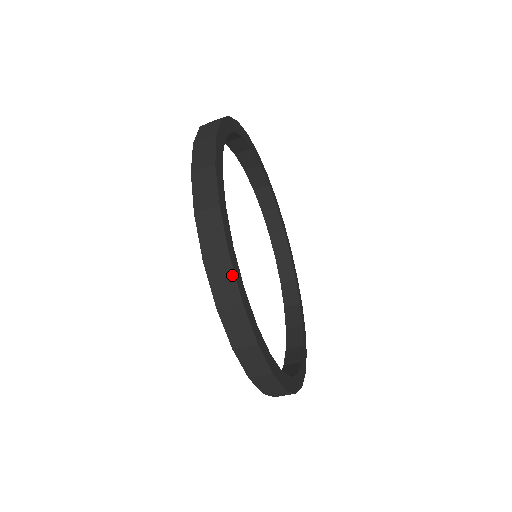
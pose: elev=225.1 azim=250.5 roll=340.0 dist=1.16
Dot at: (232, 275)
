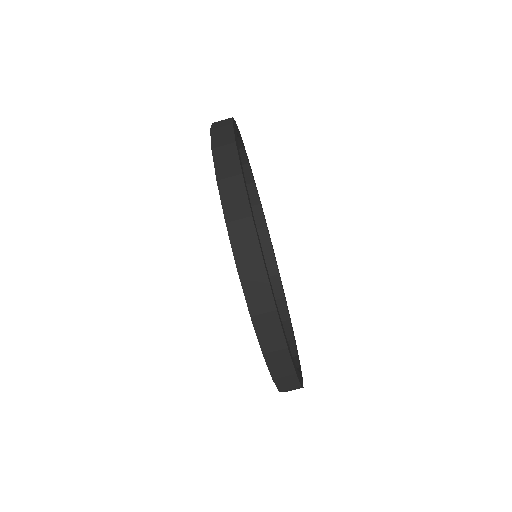
Dot at: (267, 284)
